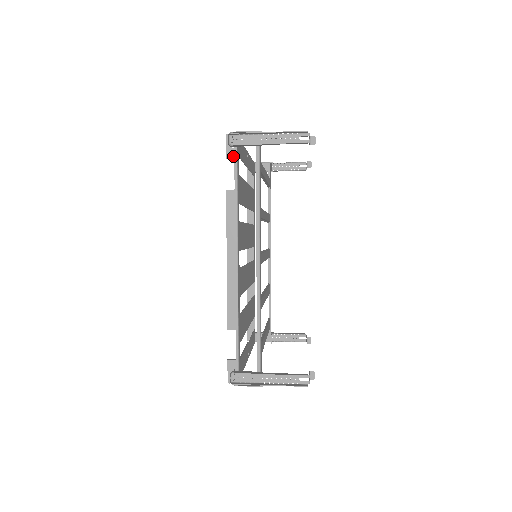
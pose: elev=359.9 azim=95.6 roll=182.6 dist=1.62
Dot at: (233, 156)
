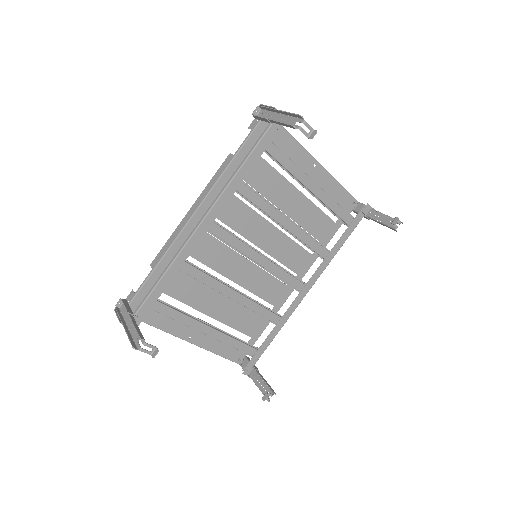
Dot at: (252, 128)
